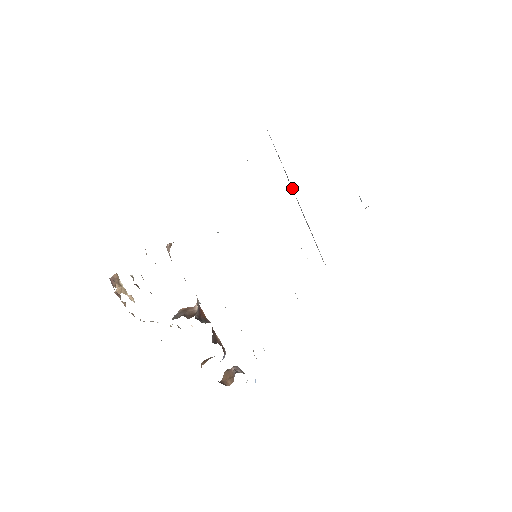
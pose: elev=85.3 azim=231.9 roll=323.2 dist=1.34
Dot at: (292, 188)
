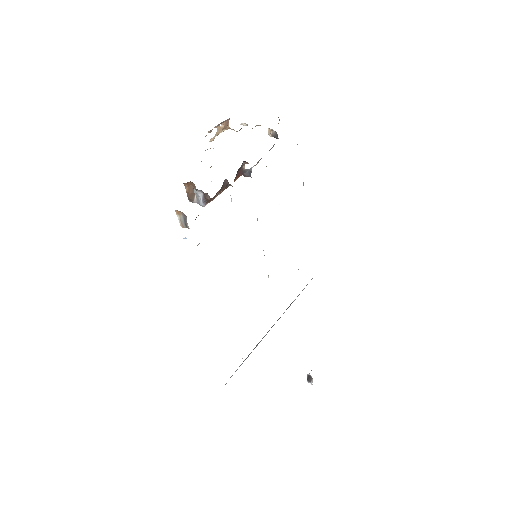
Dot at: occluded
